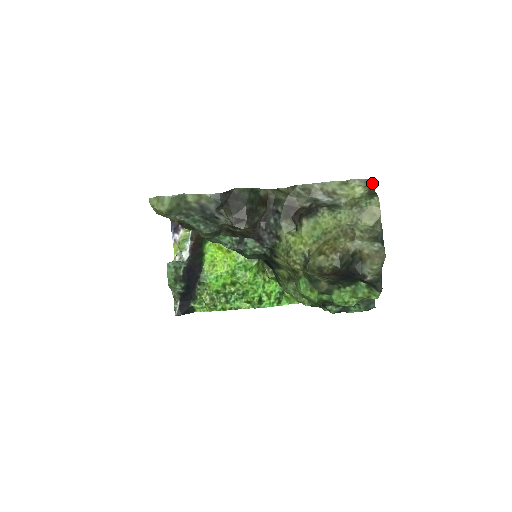
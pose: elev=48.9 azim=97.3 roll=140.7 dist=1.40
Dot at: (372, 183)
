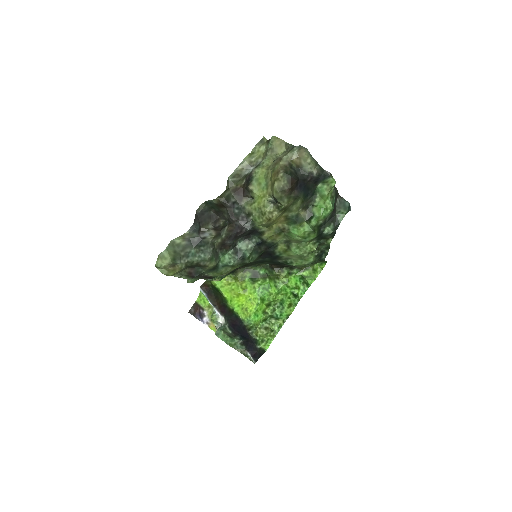
Dot at: (265, 139)
